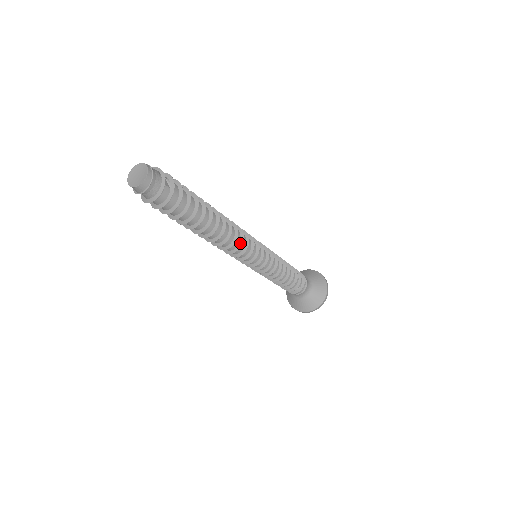
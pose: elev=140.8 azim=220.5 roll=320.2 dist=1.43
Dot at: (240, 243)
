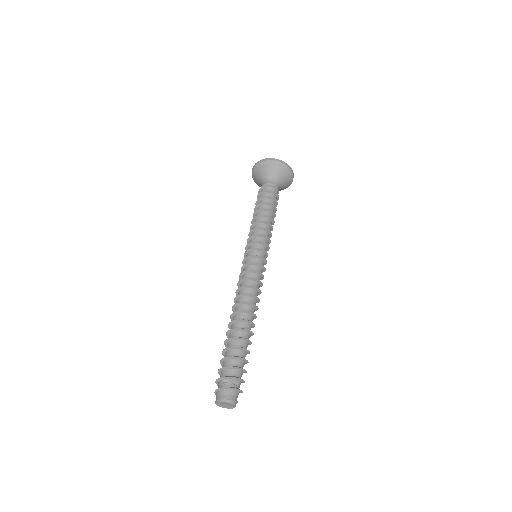
Dot at: (259, 292)
